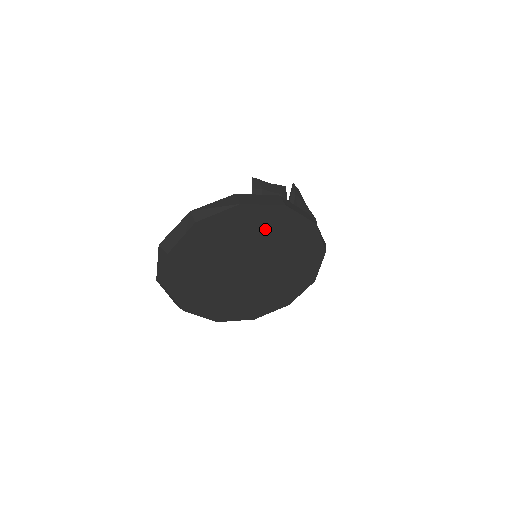
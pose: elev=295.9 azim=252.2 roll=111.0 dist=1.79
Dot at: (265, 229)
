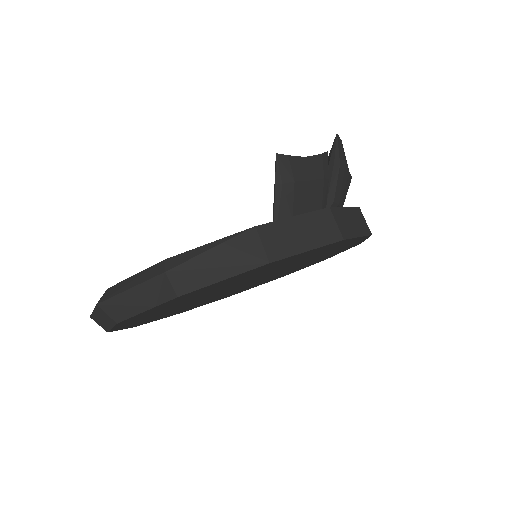
Dot at: (293, 261)
